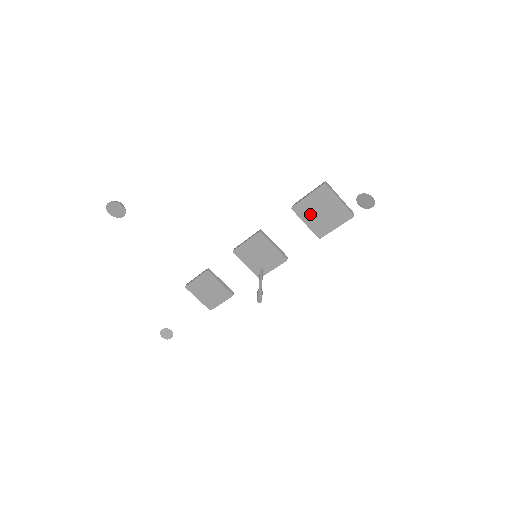
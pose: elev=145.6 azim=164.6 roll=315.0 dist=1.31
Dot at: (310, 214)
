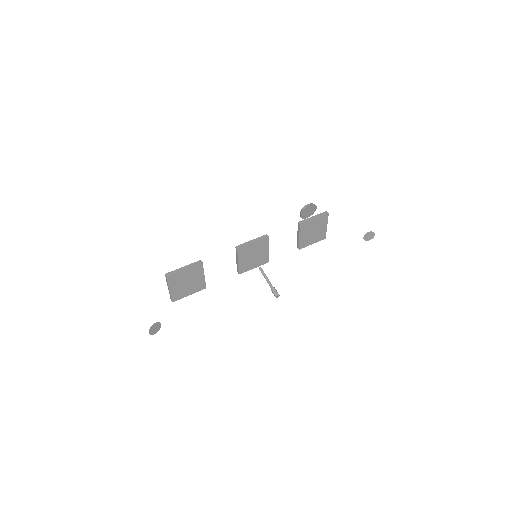
Dot at: (307, 231)
